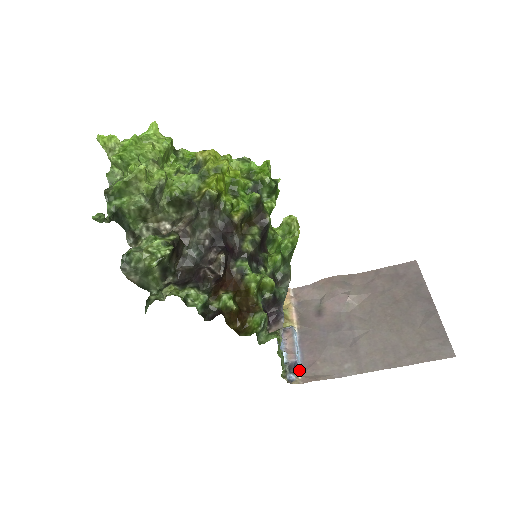
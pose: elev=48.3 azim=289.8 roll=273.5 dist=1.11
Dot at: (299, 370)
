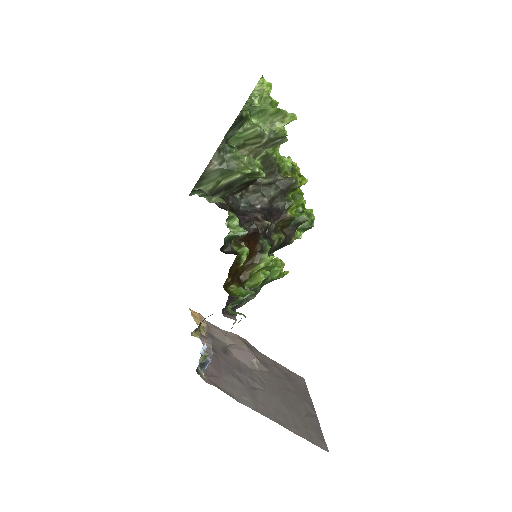
Dot at: (204, 371)
